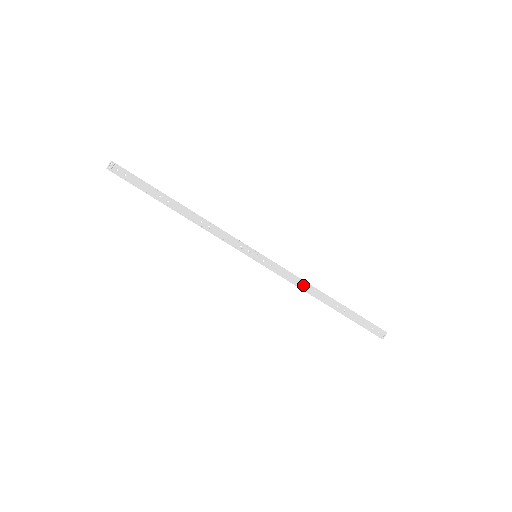
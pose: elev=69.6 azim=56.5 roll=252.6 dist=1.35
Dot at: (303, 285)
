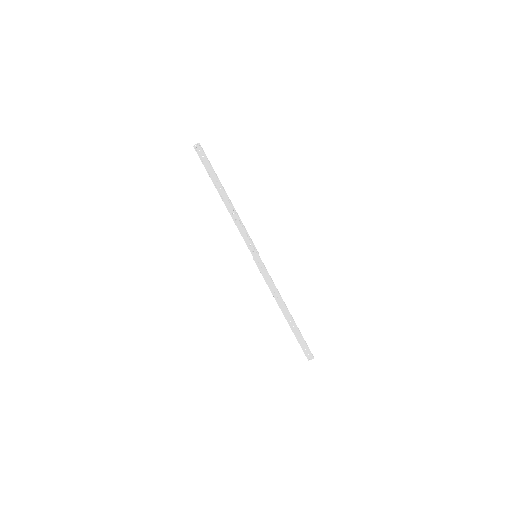
Dot at: (275, 293)
